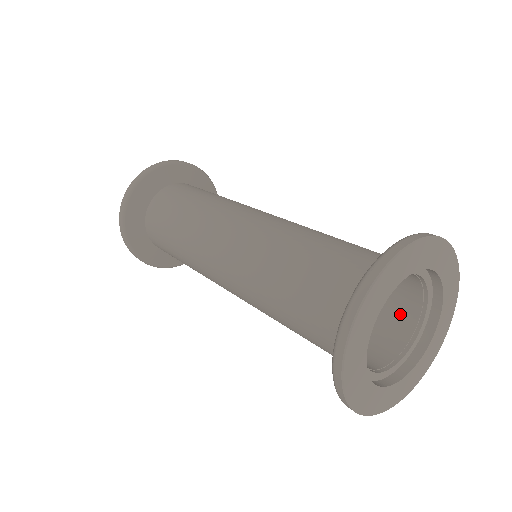
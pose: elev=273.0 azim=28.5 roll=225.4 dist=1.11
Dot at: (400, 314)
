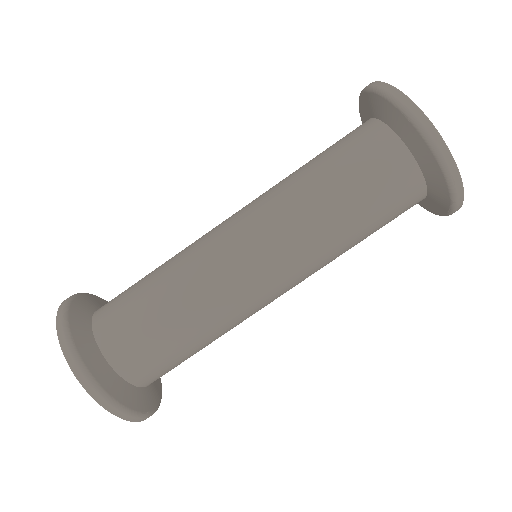
Dot at: occluded
